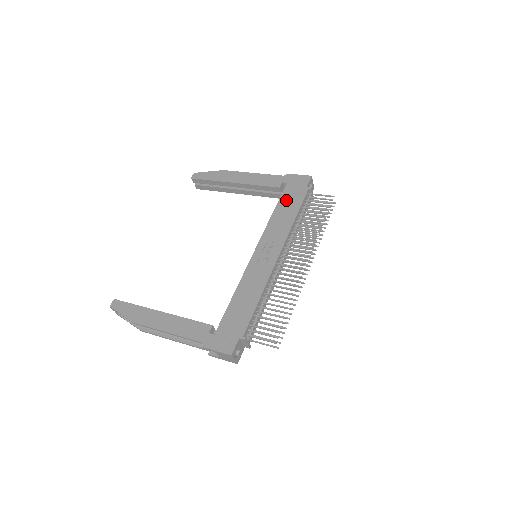
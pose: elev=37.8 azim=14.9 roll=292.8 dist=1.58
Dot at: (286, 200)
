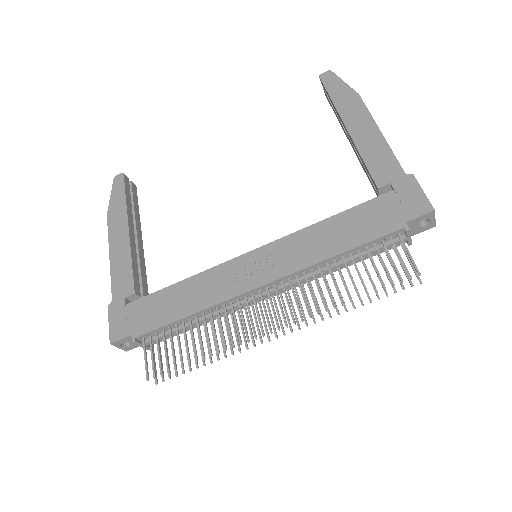
Dot at: (359, 216)
